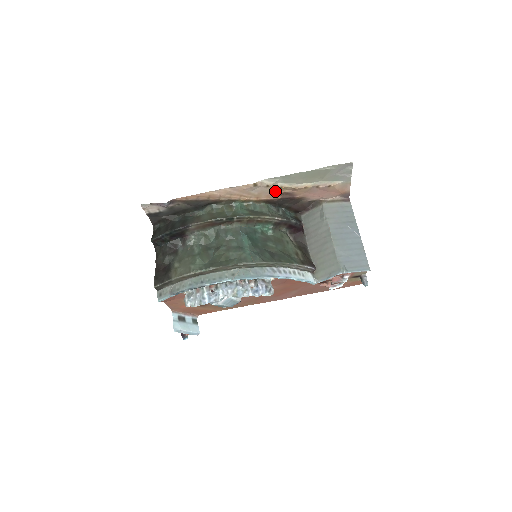
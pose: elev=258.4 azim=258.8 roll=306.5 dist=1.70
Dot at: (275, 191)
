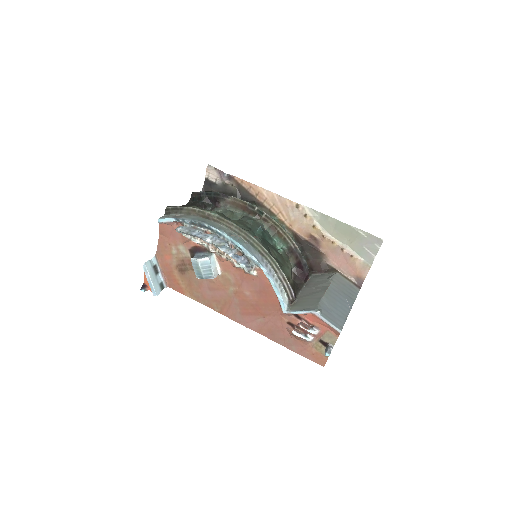
Dot at: (308, 228)
